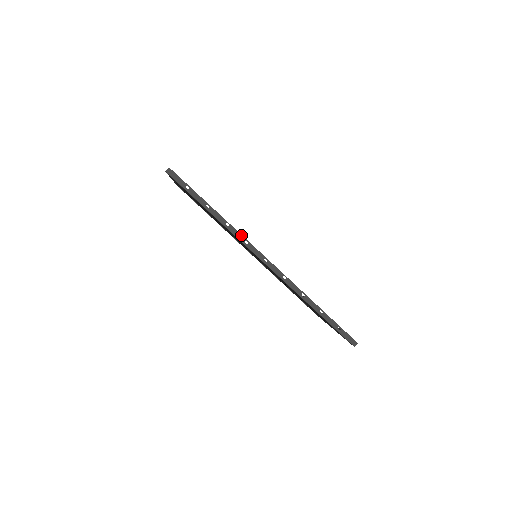
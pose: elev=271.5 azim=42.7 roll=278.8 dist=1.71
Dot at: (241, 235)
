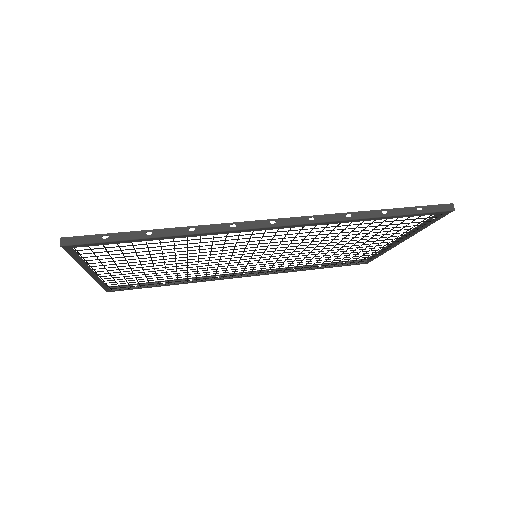
Dot at: (218, 225)
